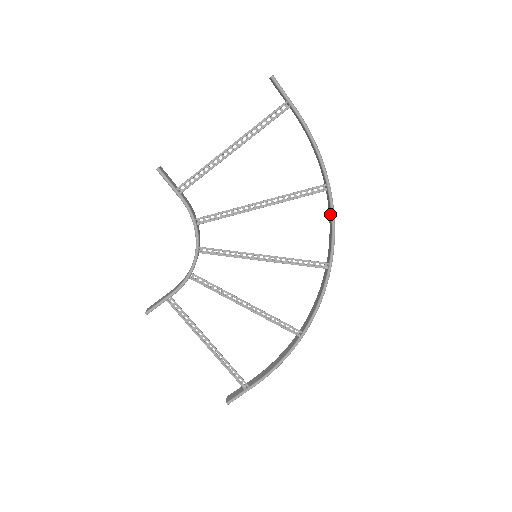
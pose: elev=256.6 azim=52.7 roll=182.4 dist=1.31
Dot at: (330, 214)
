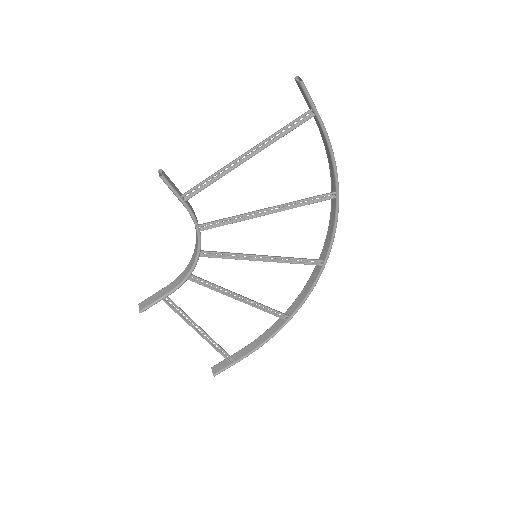
Dot at: (333, 218)
